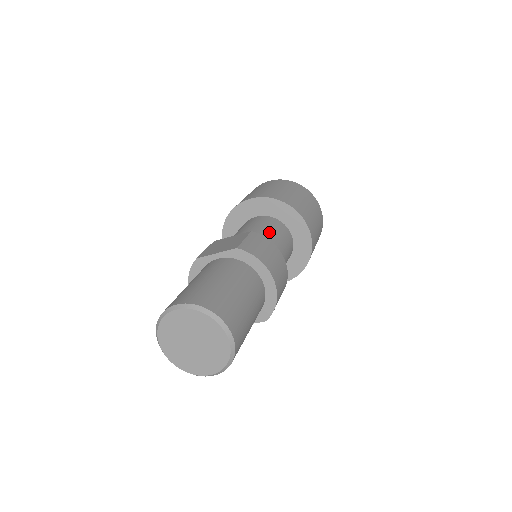
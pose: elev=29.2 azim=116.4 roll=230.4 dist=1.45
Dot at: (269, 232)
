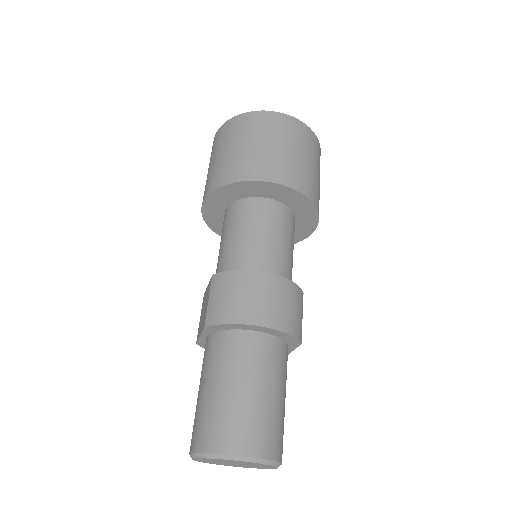
Dot at: (237, 238)
